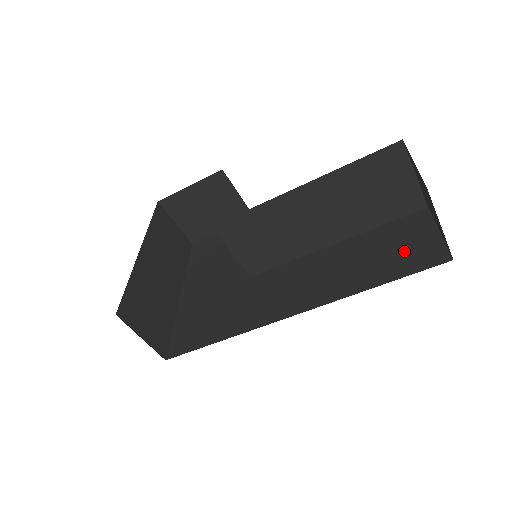
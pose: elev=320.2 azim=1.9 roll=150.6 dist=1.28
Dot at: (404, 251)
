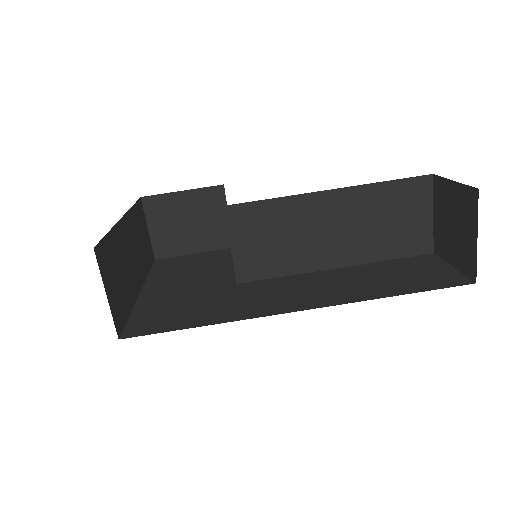
Dot at: (420, 276)
